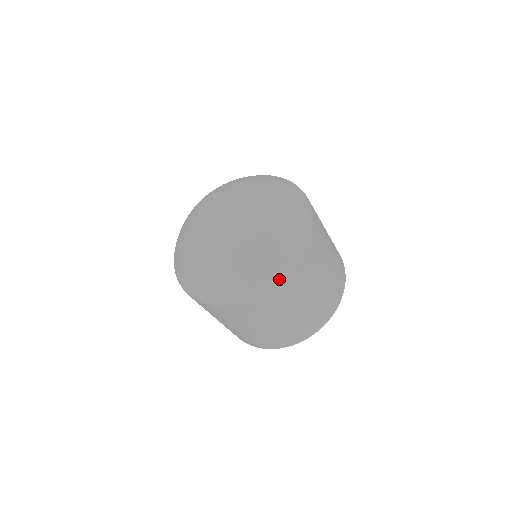
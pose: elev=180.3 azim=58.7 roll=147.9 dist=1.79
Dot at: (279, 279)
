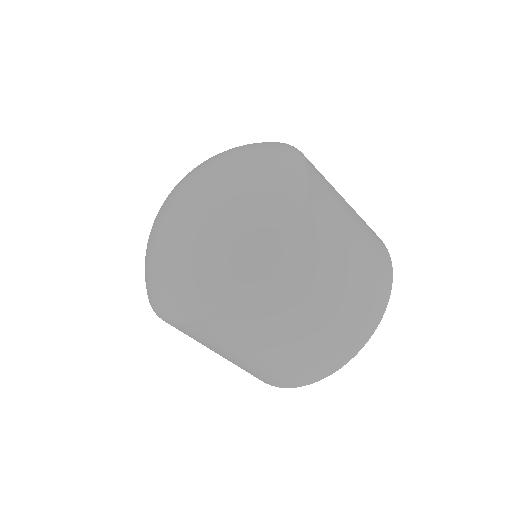
Dot at: (293, 221)
